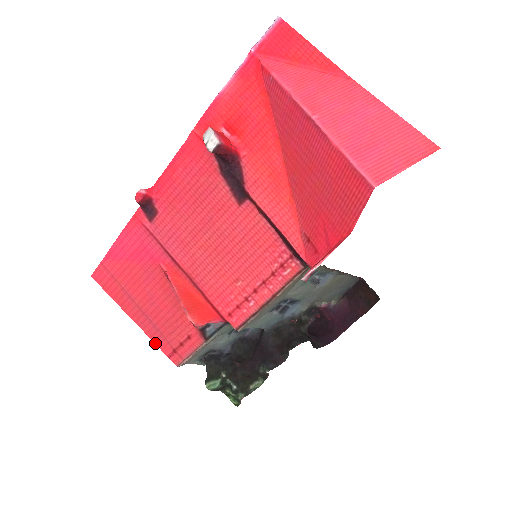
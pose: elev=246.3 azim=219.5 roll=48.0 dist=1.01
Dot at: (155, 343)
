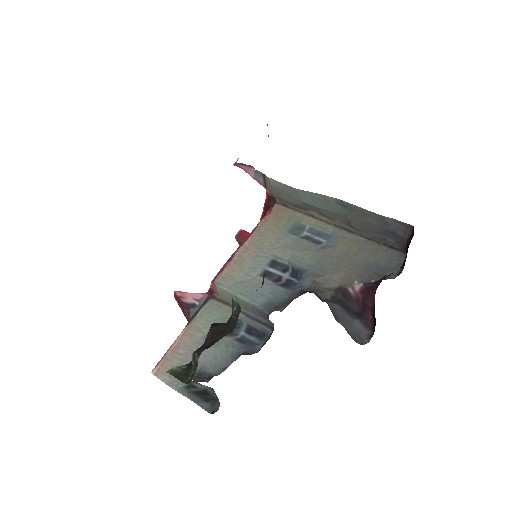
Dot at: occluded
